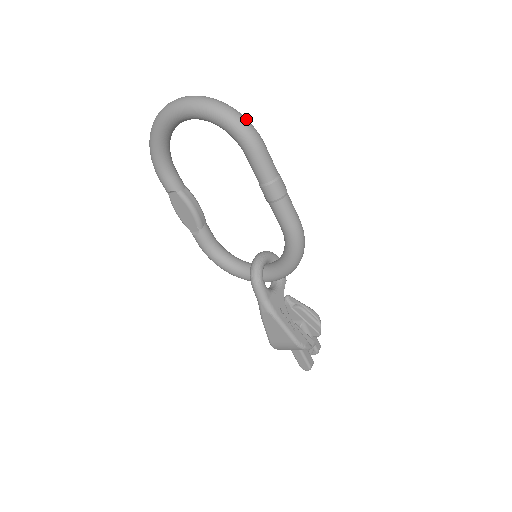
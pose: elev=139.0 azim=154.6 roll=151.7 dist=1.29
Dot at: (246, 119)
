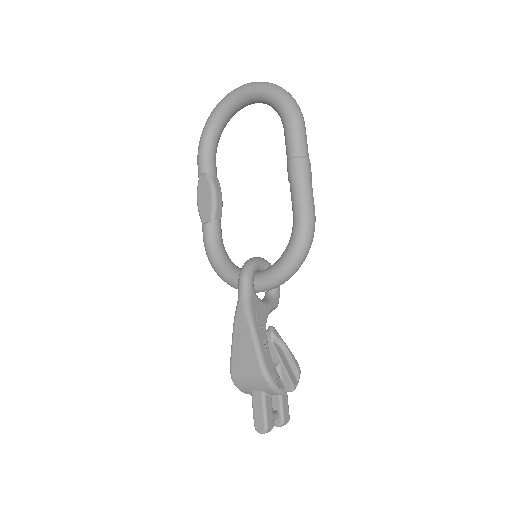
Dot at: (296, 102)
